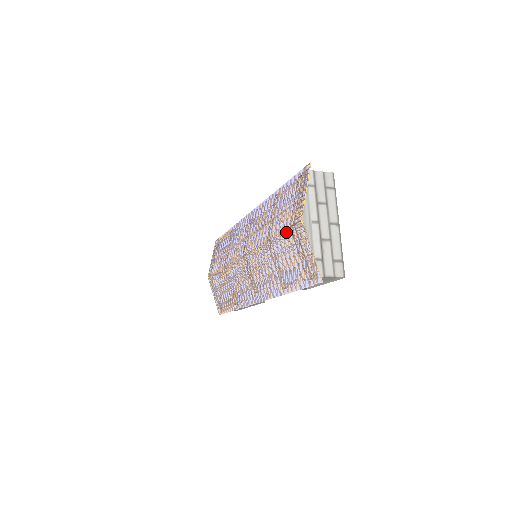
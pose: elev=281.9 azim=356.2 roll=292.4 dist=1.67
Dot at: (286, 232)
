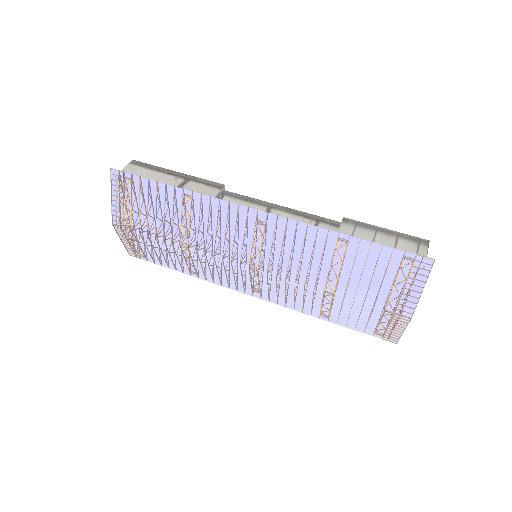
Dot at: (373, 309)
